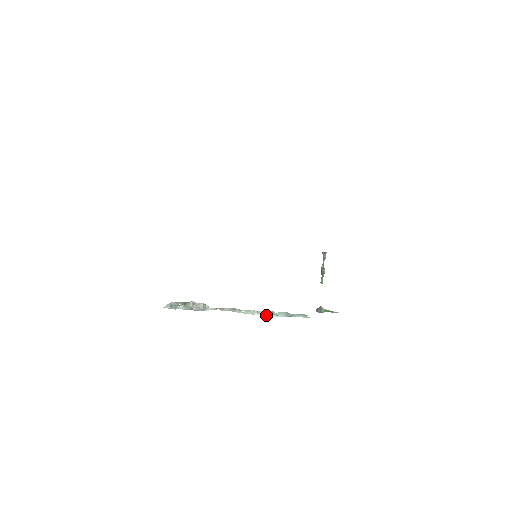
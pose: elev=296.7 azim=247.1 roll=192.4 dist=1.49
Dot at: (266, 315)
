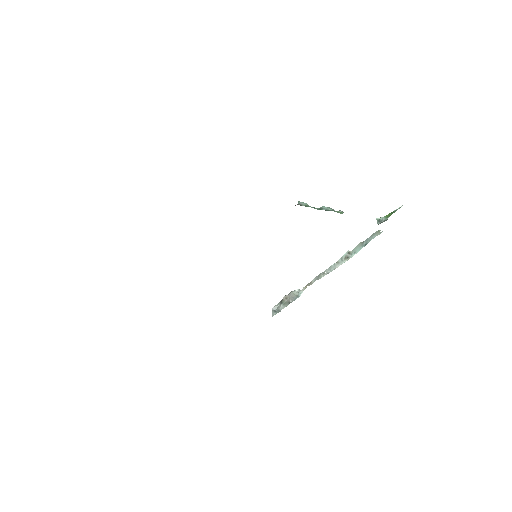
Dot at: (346, 260)
